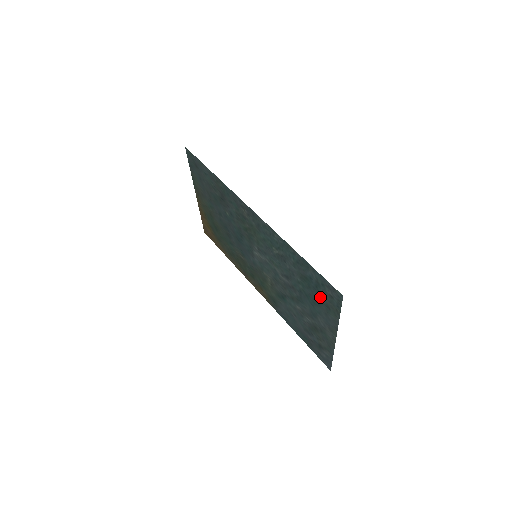
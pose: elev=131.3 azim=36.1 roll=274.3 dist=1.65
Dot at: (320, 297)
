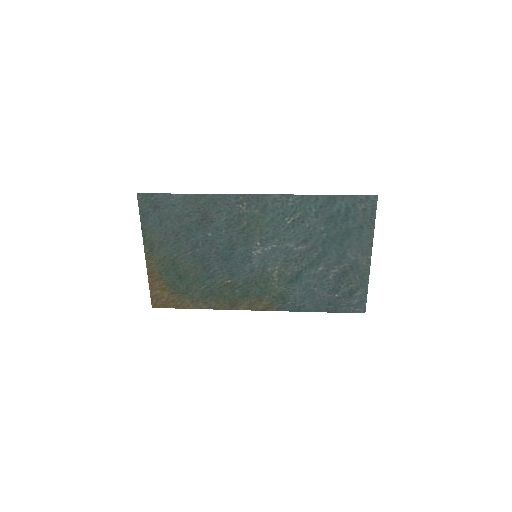
Dot at: (350, 224)
